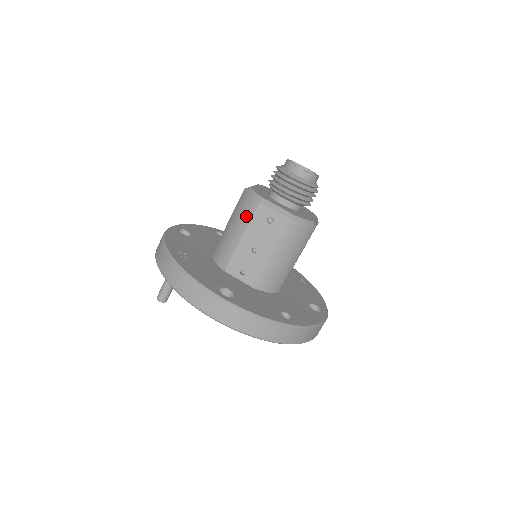
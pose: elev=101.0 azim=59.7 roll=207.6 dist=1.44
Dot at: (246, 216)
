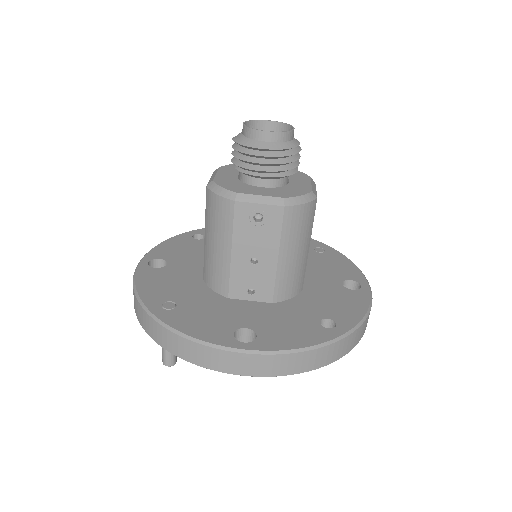
Dot at: (225, 224)
